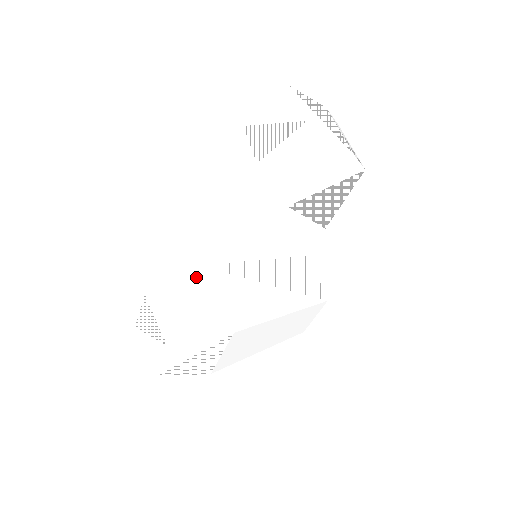
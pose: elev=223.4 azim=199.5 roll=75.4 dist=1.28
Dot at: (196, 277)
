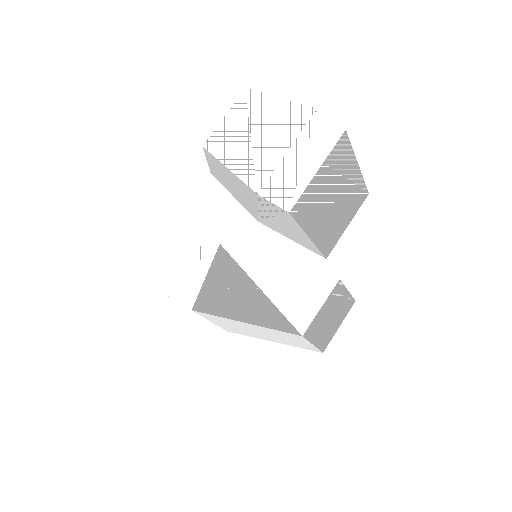
Dot at: (211, 252)
